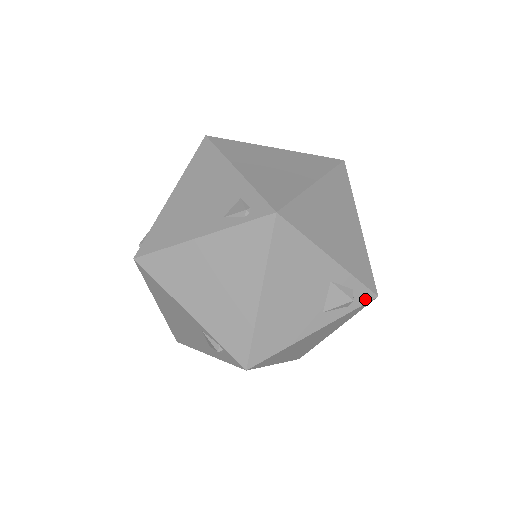
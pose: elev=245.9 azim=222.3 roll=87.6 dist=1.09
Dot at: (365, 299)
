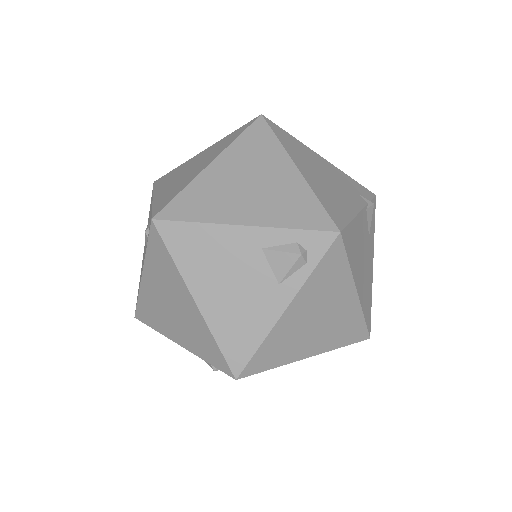
Dot at: (324, 244)
